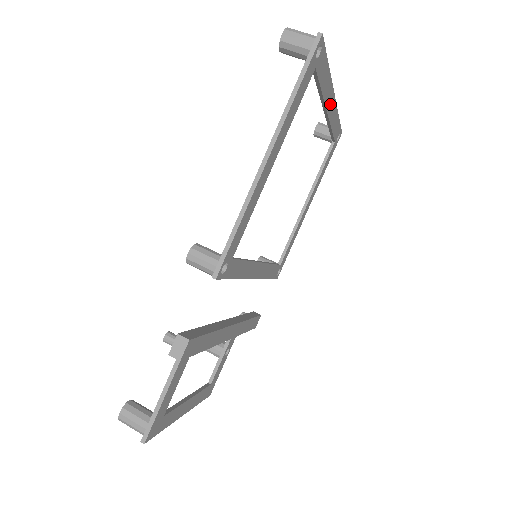
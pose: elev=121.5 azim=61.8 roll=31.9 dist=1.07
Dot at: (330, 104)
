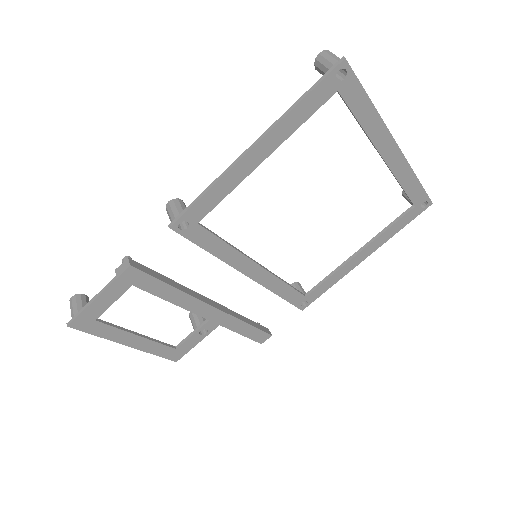
Dot at: (388, 150)
